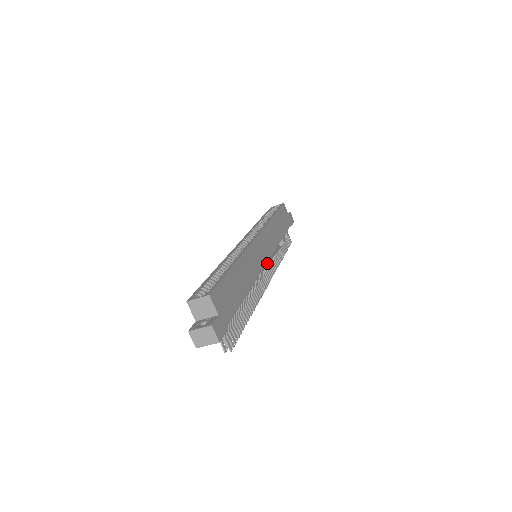
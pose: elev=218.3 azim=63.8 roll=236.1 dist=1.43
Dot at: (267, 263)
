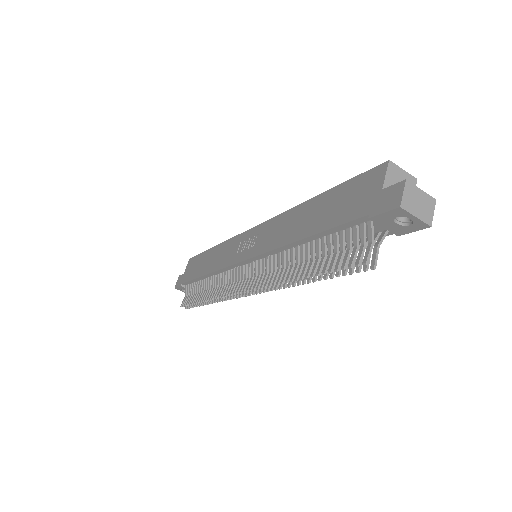
Dot at: occluded
